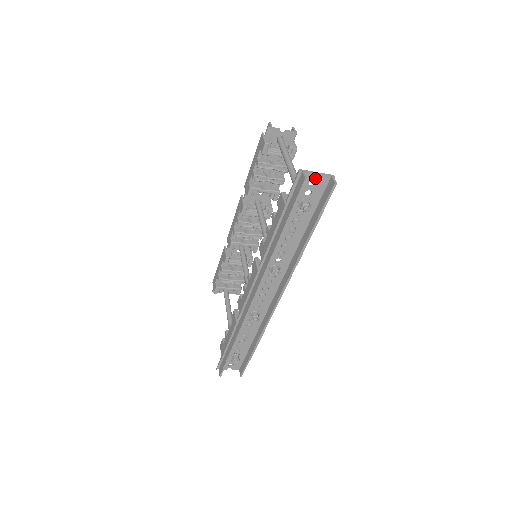
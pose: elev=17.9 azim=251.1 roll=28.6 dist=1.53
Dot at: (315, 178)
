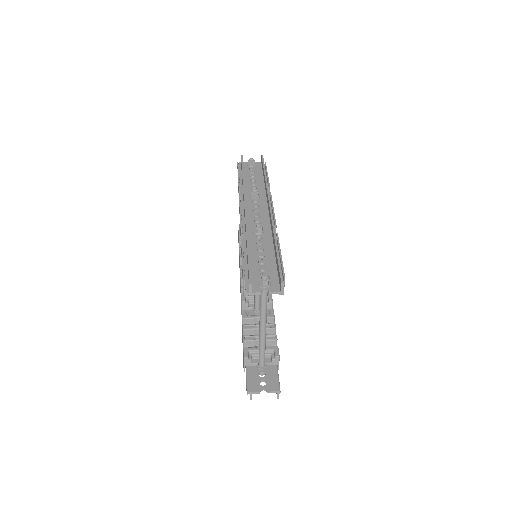
Dot at: (263, 389)
